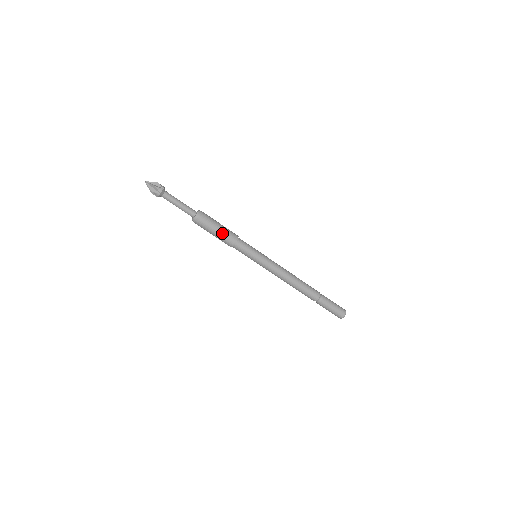
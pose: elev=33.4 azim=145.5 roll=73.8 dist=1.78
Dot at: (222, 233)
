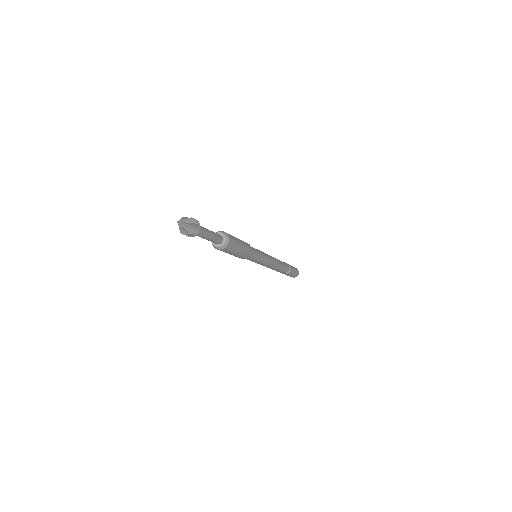
Dot at: (243, 250)
